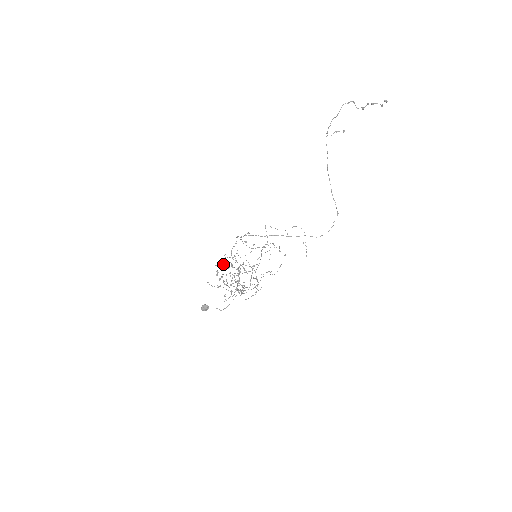
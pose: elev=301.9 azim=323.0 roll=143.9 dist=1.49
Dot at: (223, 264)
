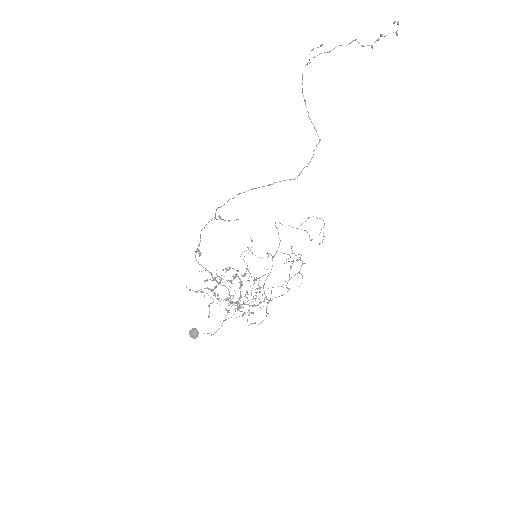
Dot at: (199, 255)
